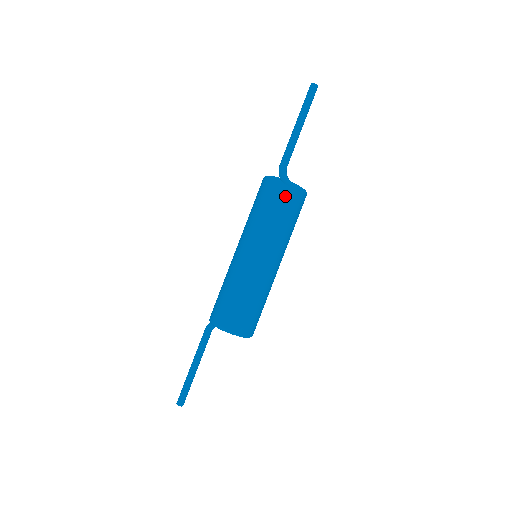
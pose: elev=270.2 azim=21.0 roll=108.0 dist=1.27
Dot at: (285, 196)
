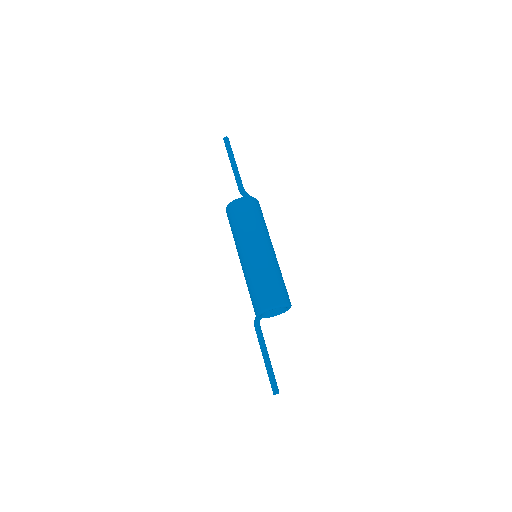
Dot at: (254, 205)
